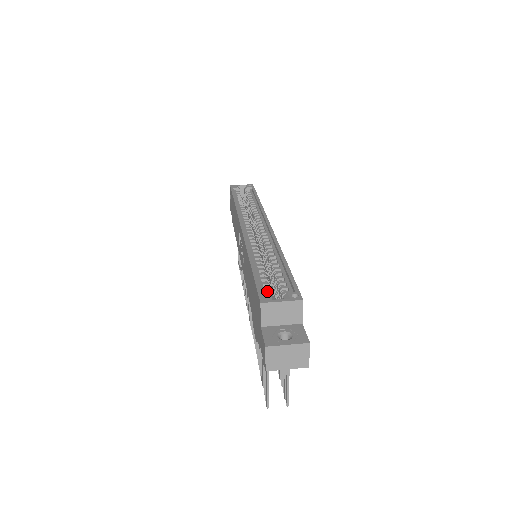
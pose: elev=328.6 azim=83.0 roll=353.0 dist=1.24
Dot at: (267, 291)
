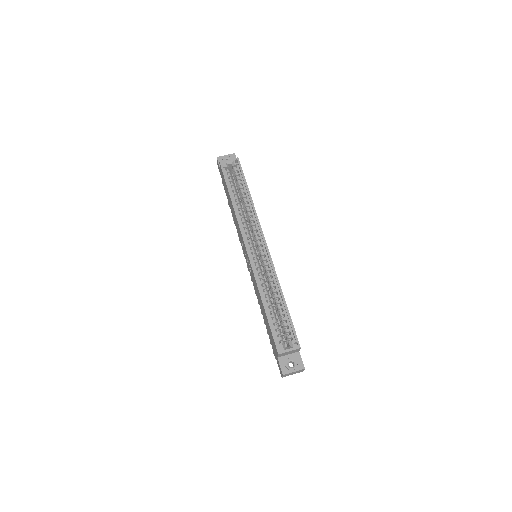
Dot at: (278, 335)
